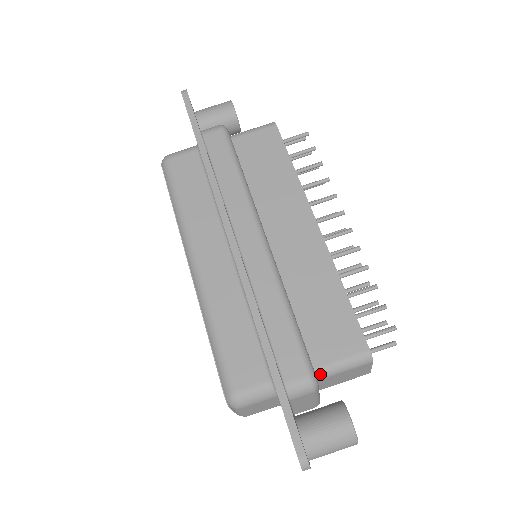
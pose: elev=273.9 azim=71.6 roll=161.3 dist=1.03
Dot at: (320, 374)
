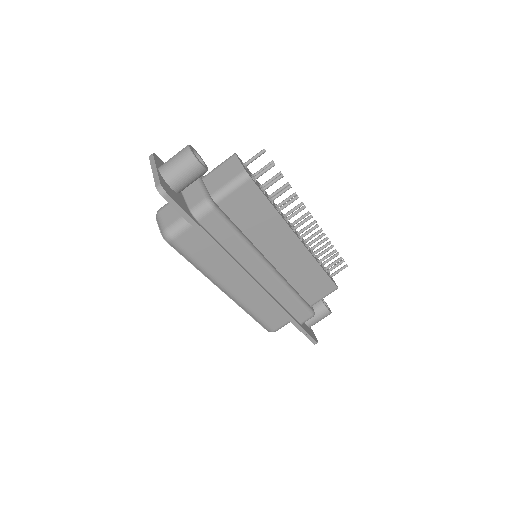
Dot at: occluded
